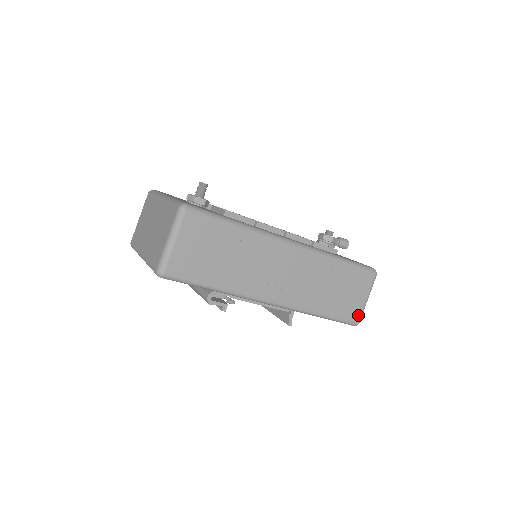
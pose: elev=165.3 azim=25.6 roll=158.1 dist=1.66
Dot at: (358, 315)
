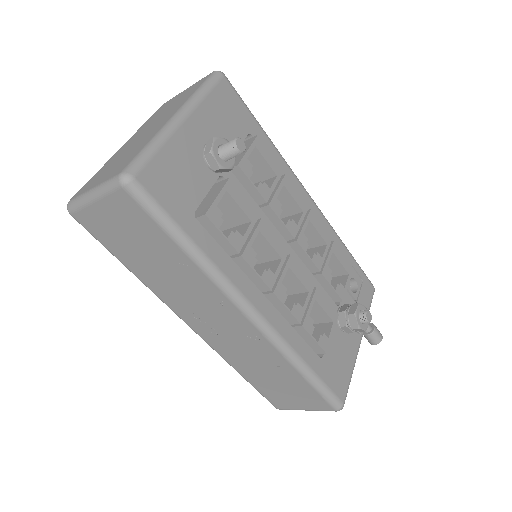
Dot at: (284, 407)
